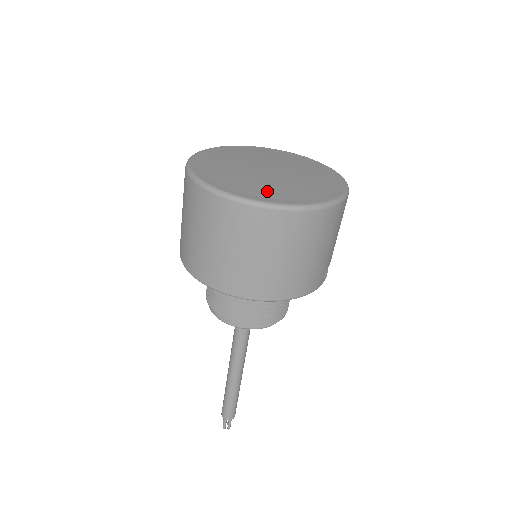
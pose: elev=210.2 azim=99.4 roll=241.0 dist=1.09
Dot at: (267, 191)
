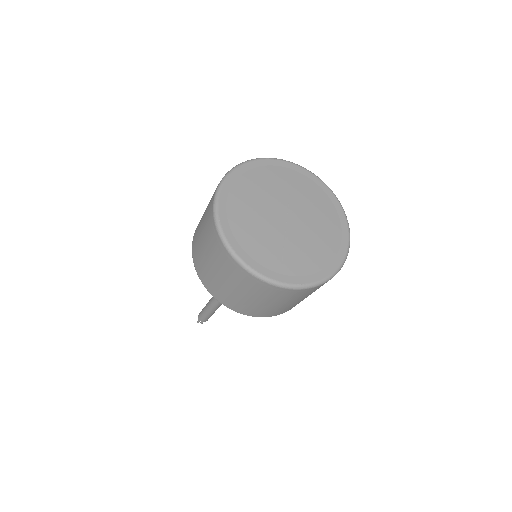
Dot at: (275, 260)
